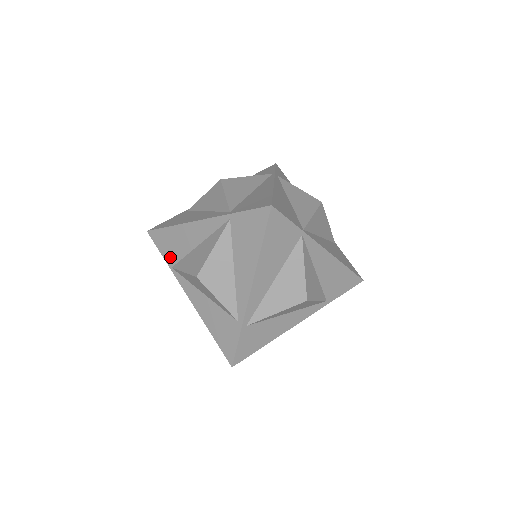
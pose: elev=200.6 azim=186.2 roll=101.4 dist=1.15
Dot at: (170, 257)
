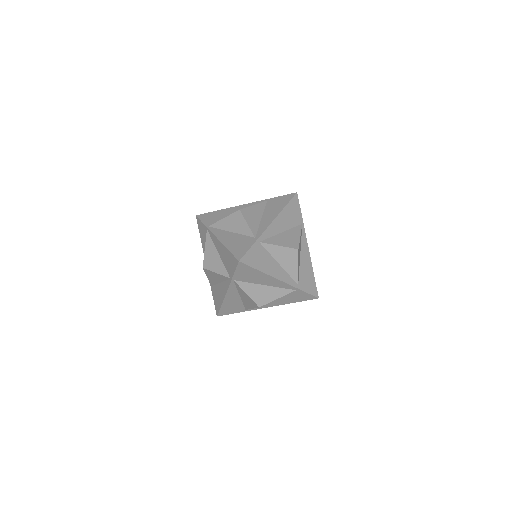
Dot at: (210, 222)
